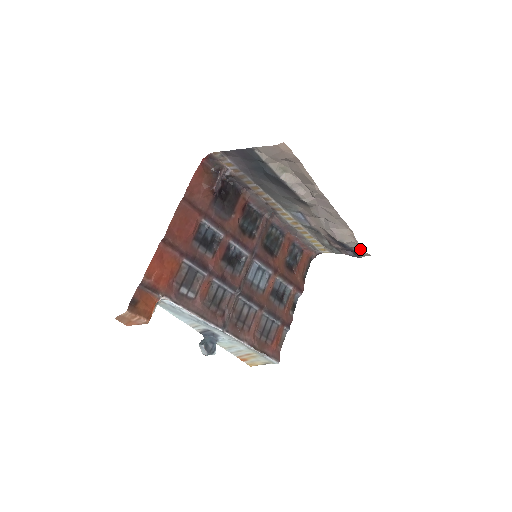
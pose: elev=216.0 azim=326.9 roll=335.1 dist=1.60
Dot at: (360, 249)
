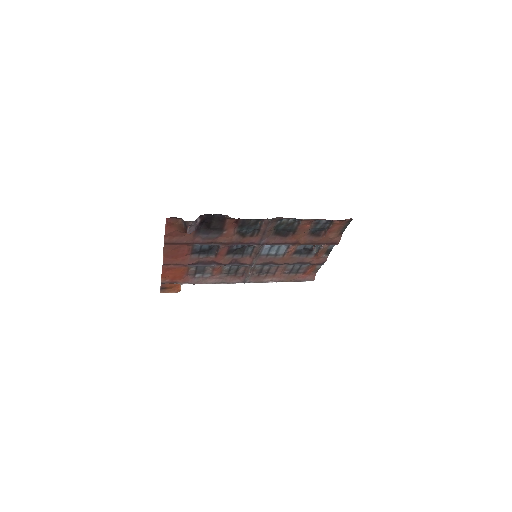
Dot at: occluded
